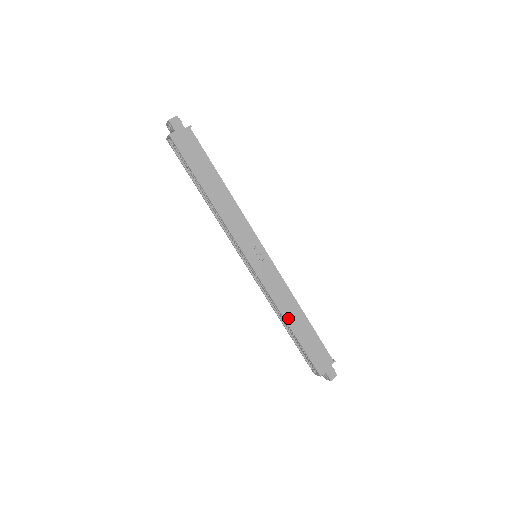
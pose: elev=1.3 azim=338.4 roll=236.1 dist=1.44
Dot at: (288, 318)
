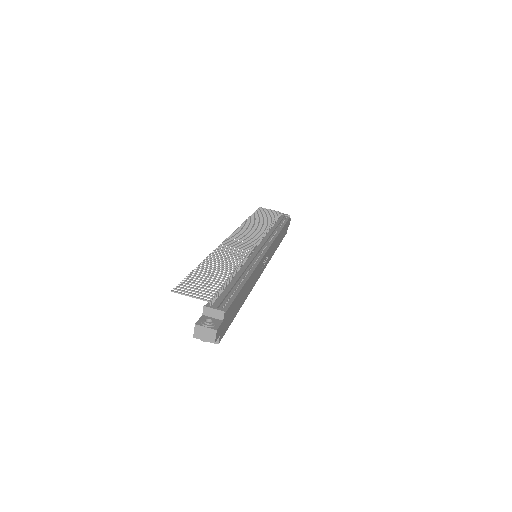
Dot at: (277, 246)
